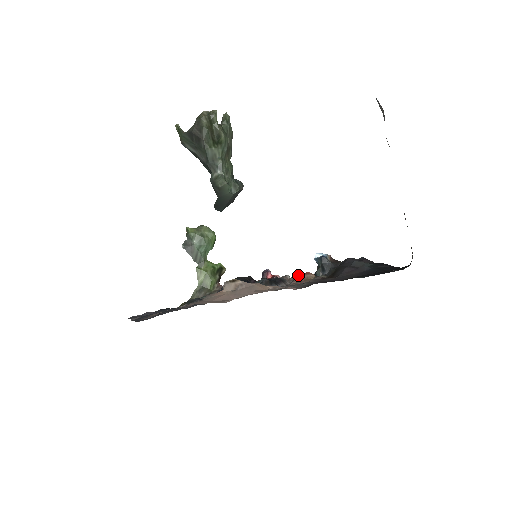
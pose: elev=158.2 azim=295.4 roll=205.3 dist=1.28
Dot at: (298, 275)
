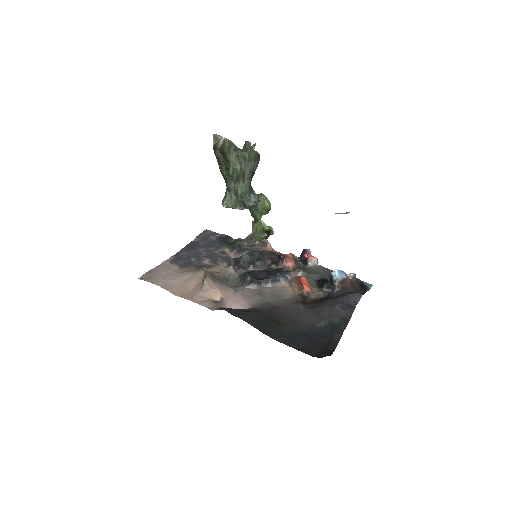
Dot at: (225, 308)
